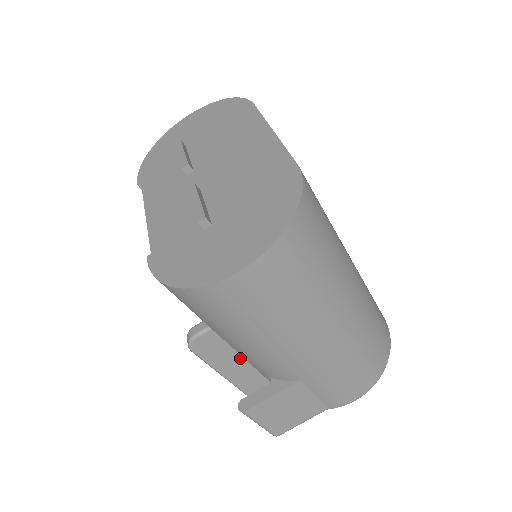
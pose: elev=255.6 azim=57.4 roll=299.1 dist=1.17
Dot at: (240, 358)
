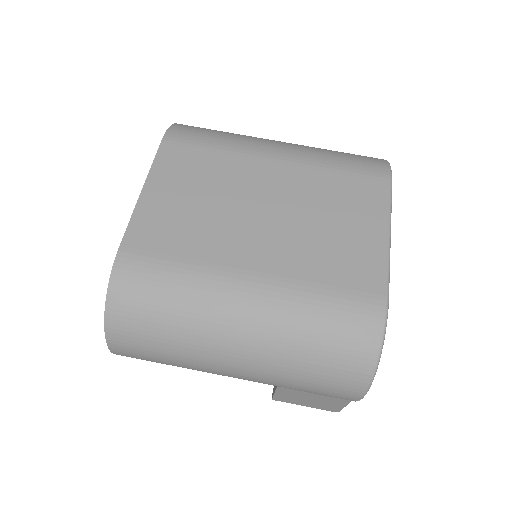
Dot at: occluded
